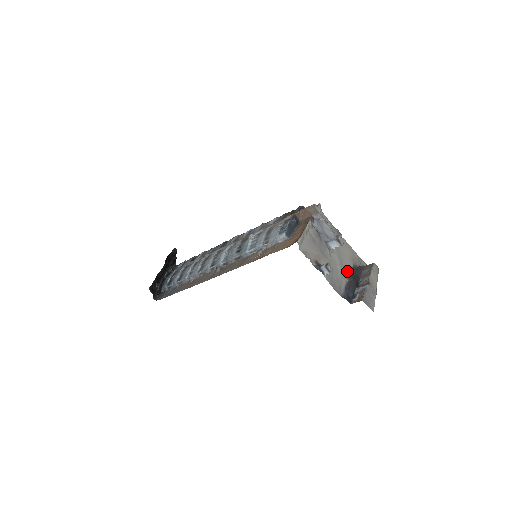
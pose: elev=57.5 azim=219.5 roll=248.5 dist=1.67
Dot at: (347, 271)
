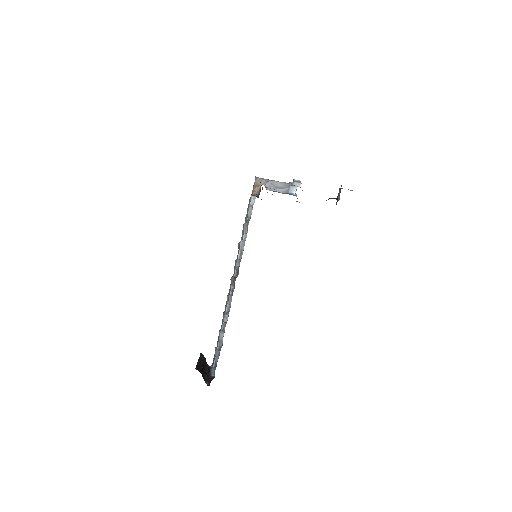
Dot at: occluded
